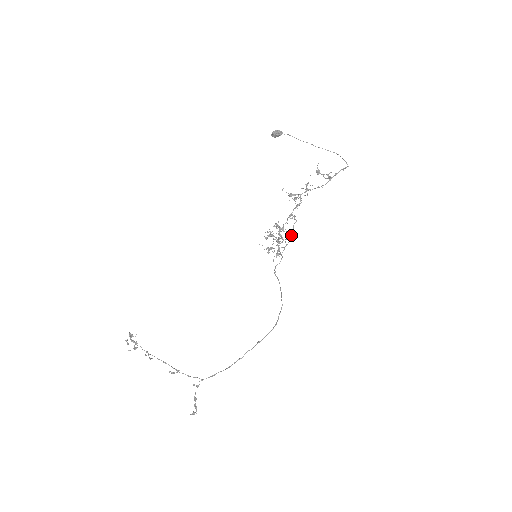
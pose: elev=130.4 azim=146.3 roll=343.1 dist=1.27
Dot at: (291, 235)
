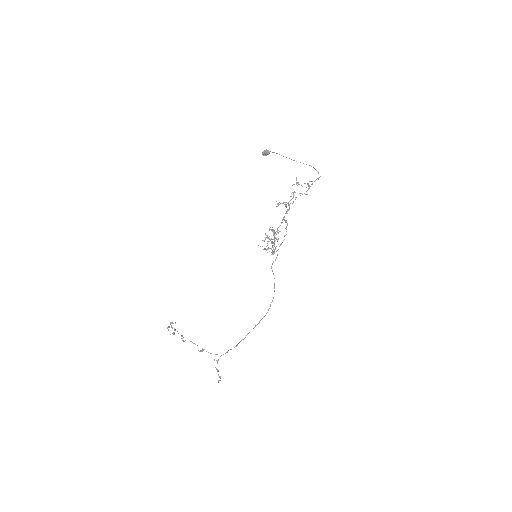
Dot at: (284, 236)
